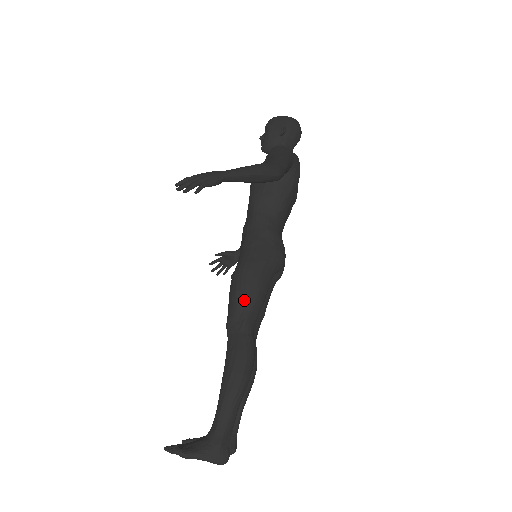
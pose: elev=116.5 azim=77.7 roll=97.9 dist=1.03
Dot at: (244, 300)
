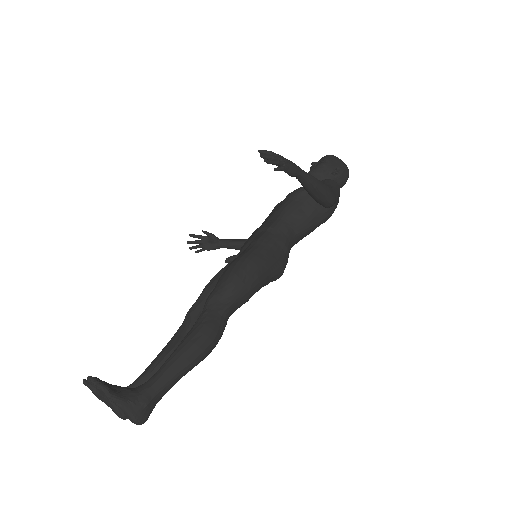
Dot at: (238, 287)
